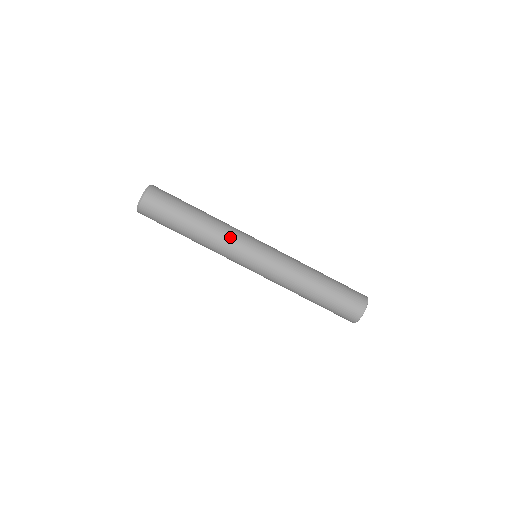
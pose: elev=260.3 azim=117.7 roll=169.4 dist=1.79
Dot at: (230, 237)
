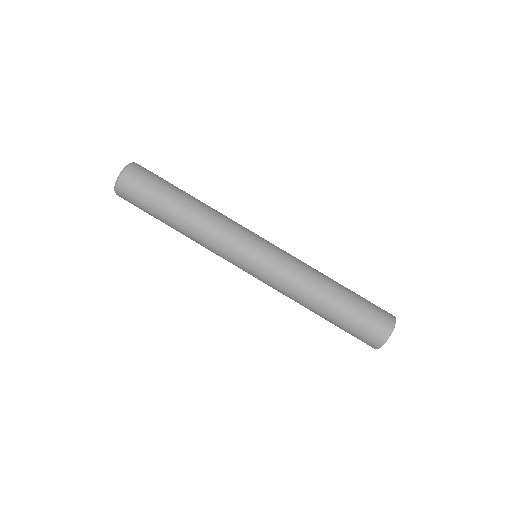
Dot at: (217, 241)
